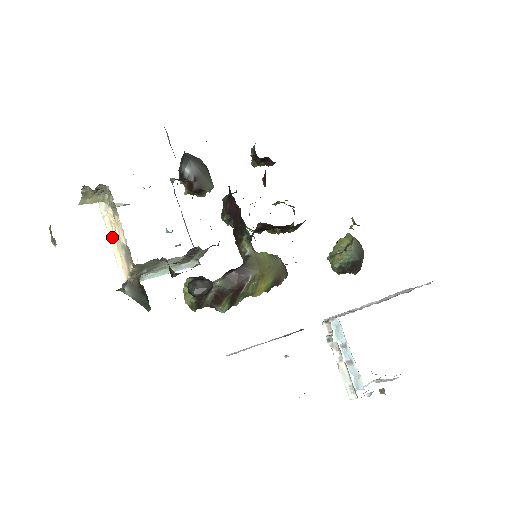
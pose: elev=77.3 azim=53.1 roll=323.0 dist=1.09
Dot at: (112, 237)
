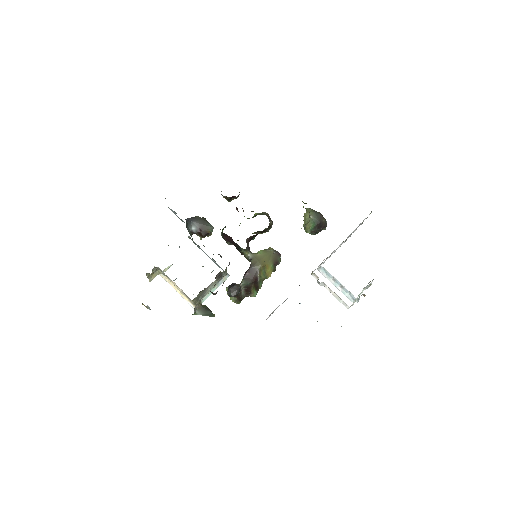
Dot at: (175, 288)
